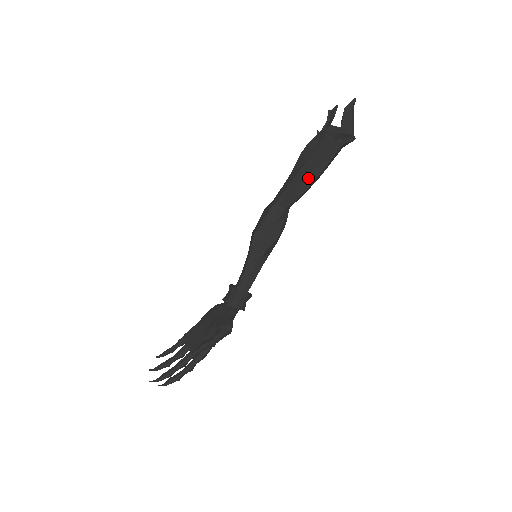
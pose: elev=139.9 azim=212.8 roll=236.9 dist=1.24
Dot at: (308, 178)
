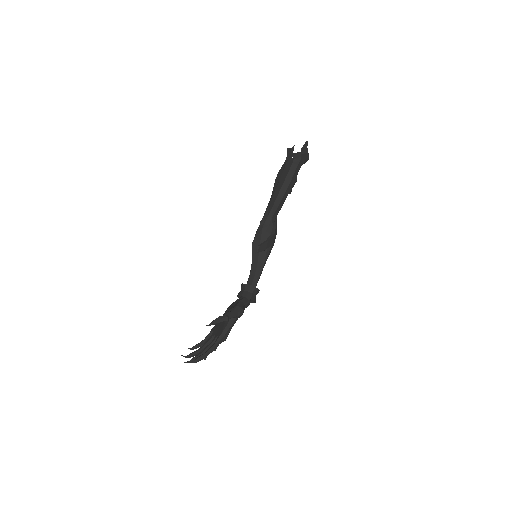
Dot at: (281, 191)
